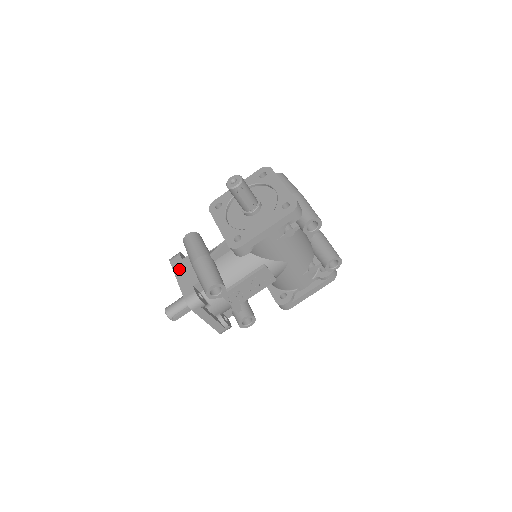
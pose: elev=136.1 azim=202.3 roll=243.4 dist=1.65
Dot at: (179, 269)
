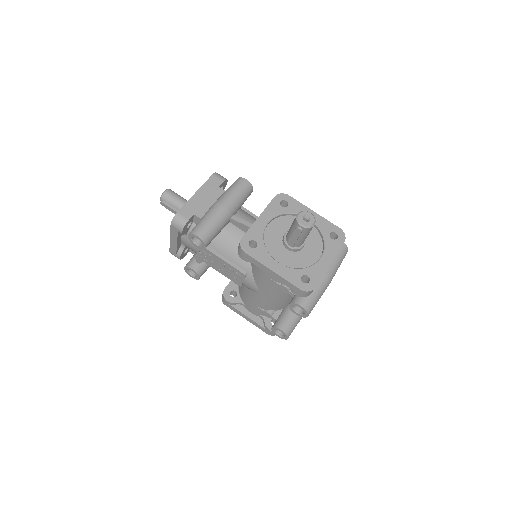
Dot at: (207, 189)
